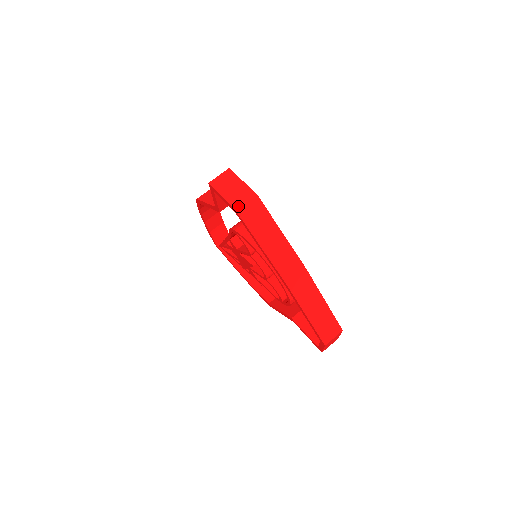
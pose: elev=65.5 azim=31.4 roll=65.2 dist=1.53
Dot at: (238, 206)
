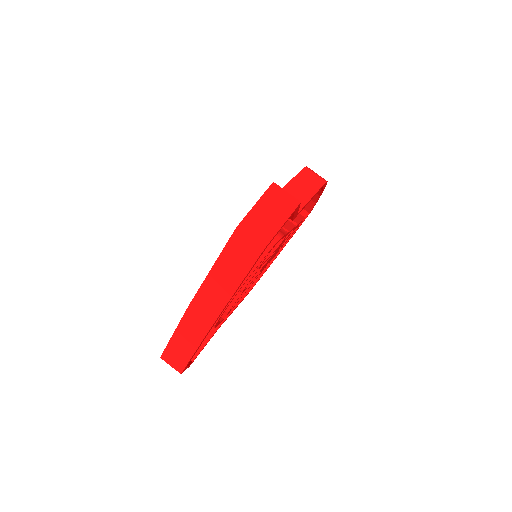
Dot at: (243, 229)
